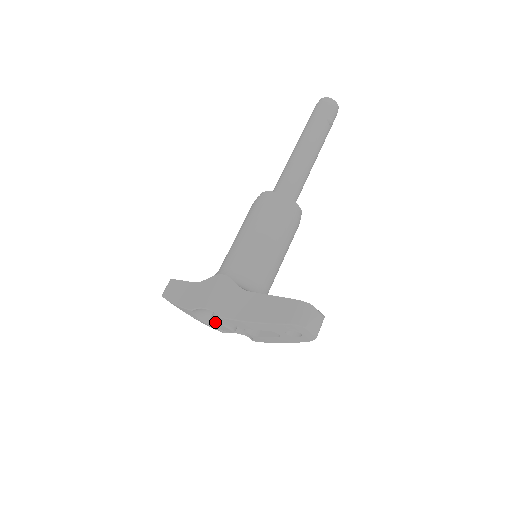
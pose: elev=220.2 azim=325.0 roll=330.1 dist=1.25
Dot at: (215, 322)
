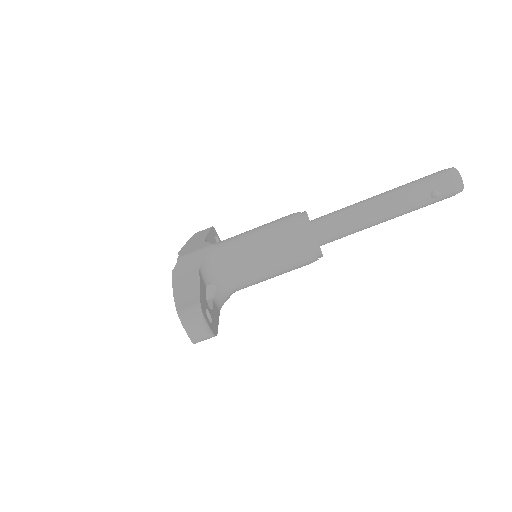
Dot at: occluded
